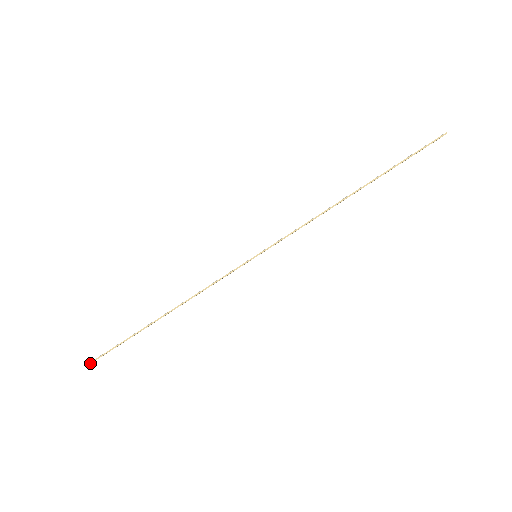
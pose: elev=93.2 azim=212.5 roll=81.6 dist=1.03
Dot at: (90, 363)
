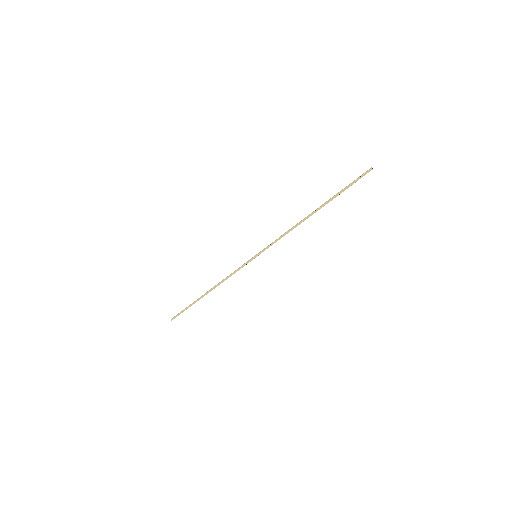
Dot at: (173, 318)
